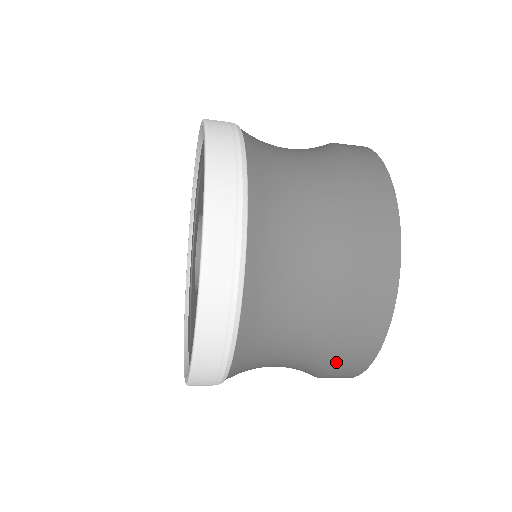
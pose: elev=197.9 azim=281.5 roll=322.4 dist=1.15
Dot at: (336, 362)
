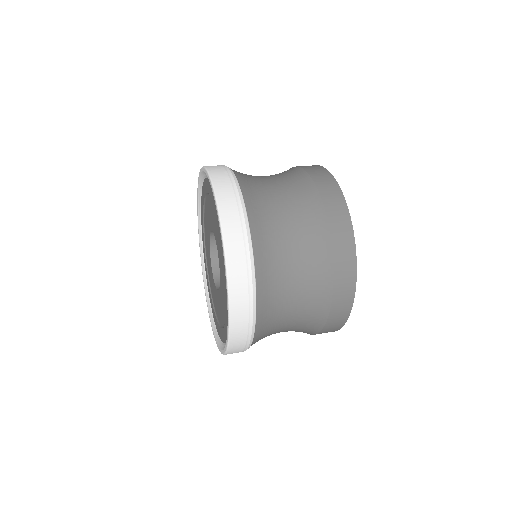
Dot at: occluded
